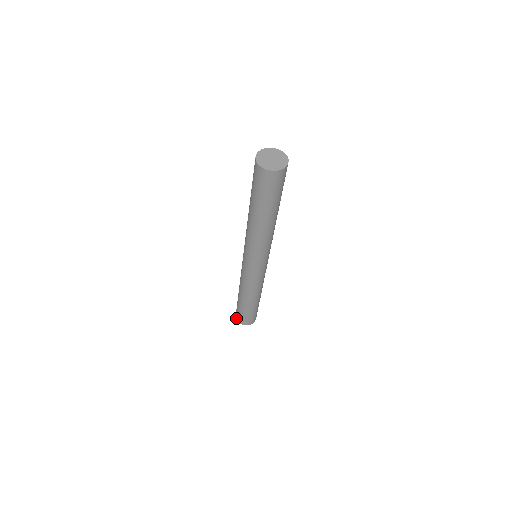
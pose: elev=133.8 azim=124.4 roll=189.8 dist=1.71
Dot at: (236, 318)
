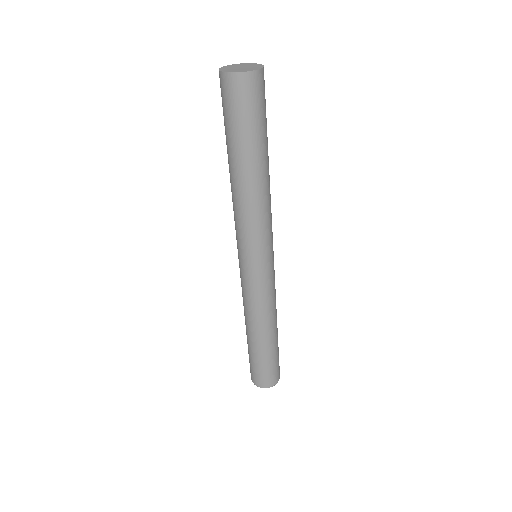
Dot at: (251, 379)
